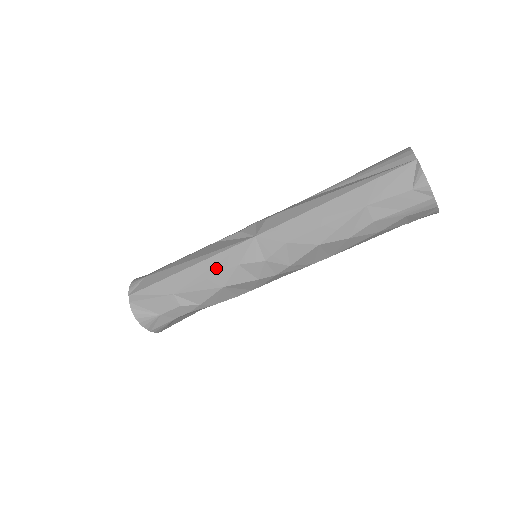
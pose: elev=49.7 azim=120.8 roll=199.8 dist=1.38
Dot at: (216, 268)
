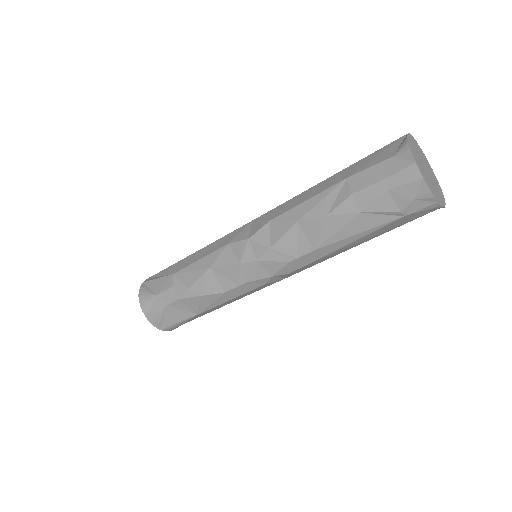
Dot at: (212, 249)
